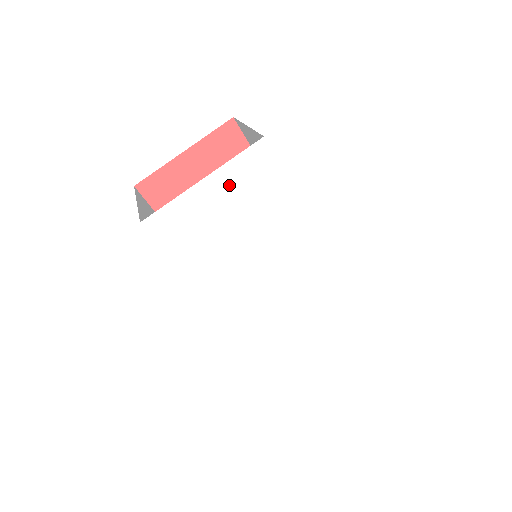
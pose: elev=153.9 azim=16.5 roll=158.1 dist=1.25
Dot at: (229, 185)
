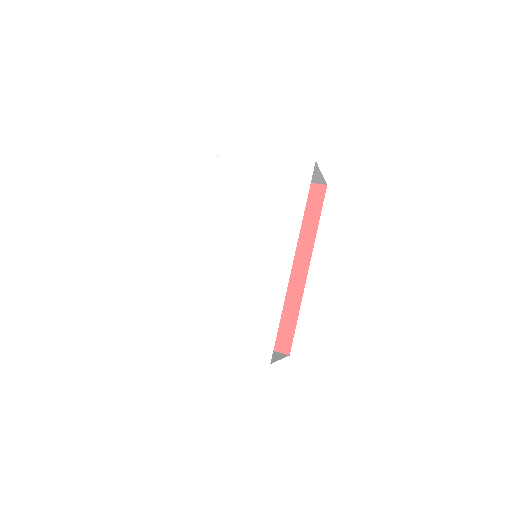
Dot at: (275, 170)
